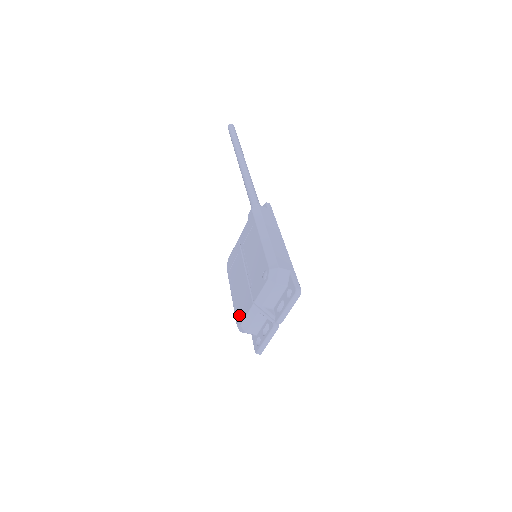
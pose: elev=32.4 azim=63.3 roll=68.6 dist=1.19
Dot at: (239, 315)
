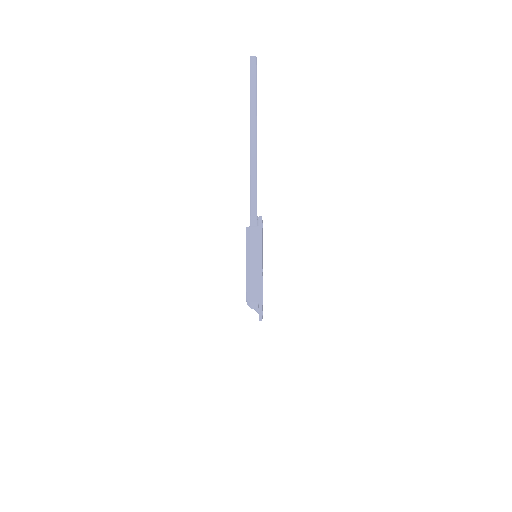
Dot at: occluded
